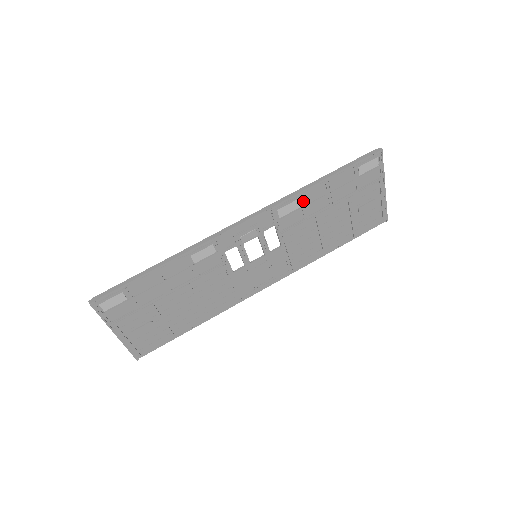
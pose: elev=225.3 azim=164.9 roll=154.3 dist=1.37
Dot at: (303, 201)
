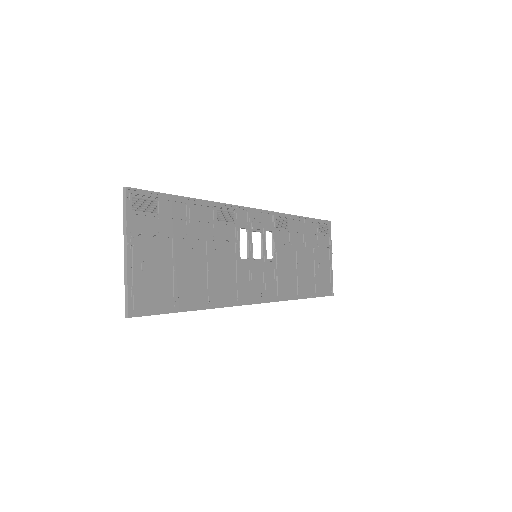
Dot at: (290, 225)
